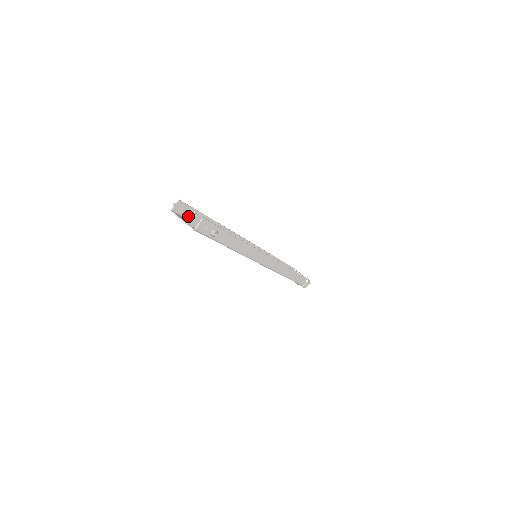
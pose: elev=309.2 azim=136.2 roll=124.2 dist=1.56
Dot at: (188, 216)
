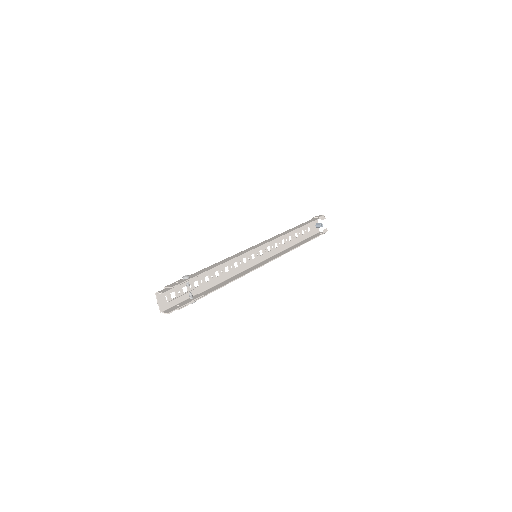
Dot at: occluded
